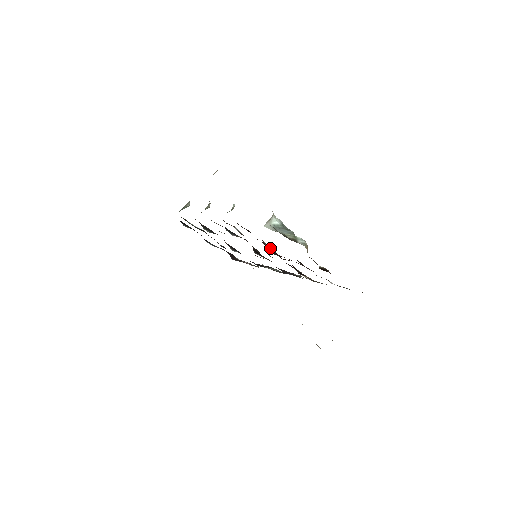
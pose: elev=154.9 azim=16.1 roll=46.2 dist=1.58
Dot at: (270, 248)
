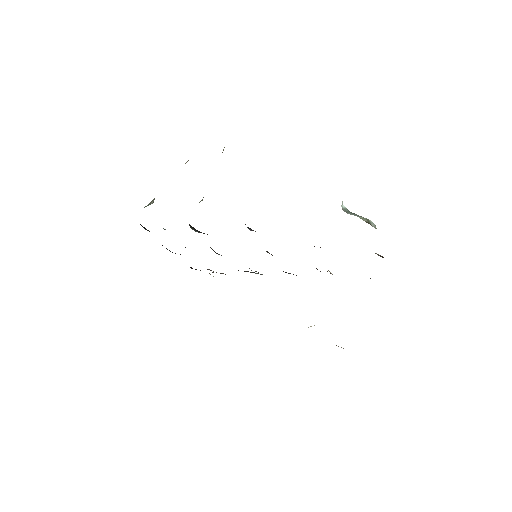
Dot at: occluded
